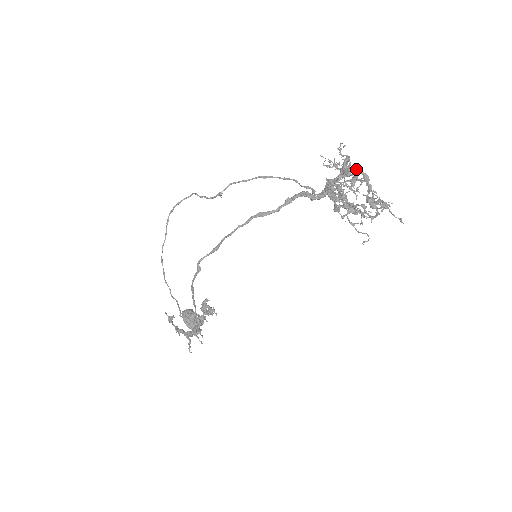
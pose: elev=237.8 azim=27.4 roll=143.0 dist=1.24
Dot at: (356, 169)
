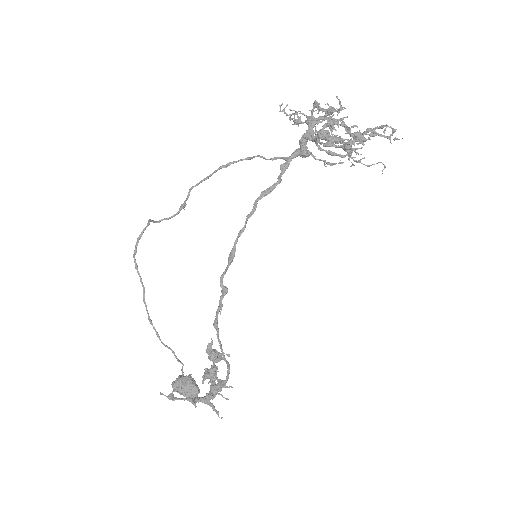
Dot at: (319, 117)
